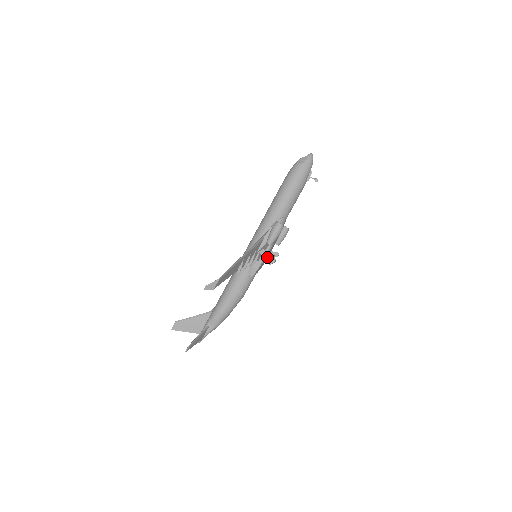
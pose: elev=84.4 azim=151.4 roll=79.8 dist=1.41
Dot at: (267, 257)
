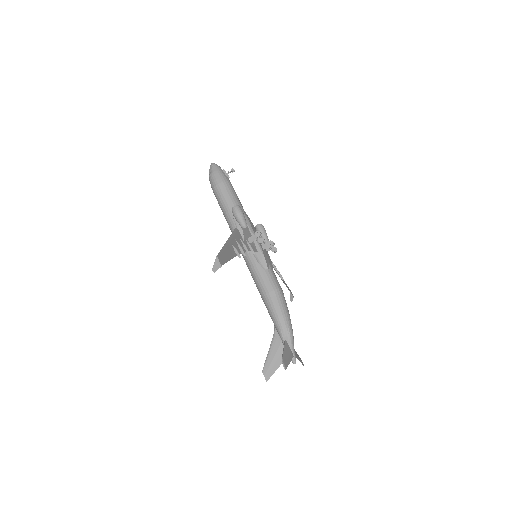
Dot at: (262, 245)
